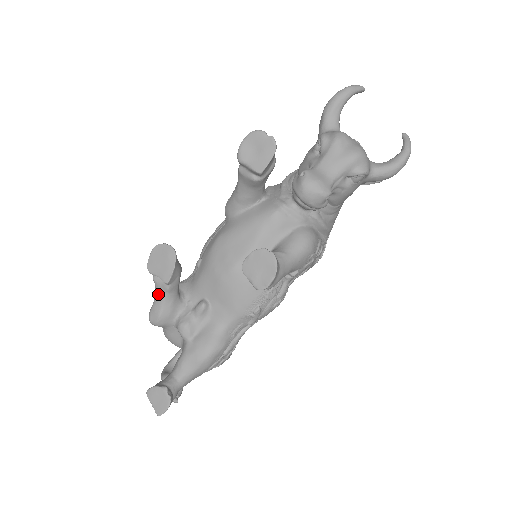
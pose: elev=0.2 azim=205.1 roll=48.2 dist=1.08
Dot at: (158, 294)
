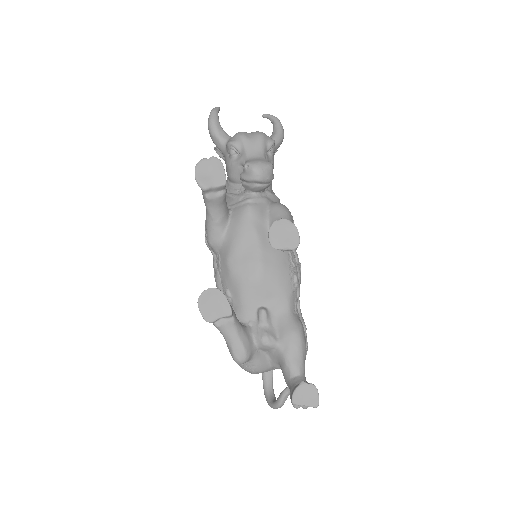
Dot at: (229, 334)
